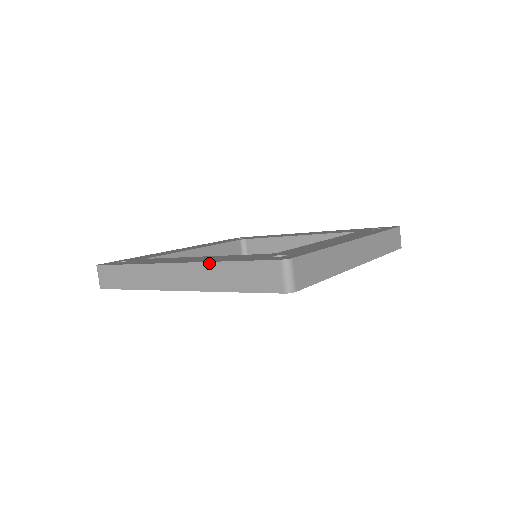
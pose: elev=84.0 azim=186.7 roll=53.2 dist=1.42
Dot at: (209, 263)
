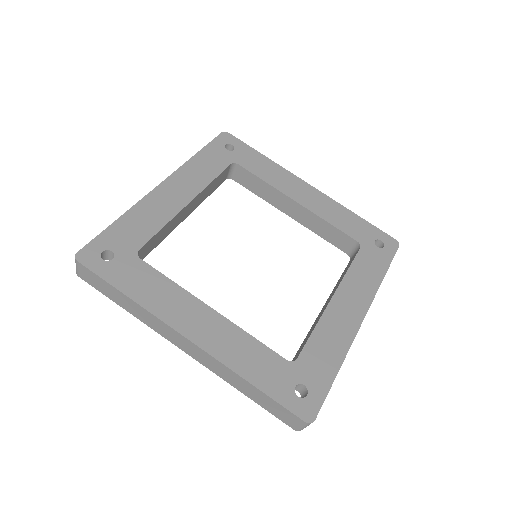
Dot at: (231, 371)
